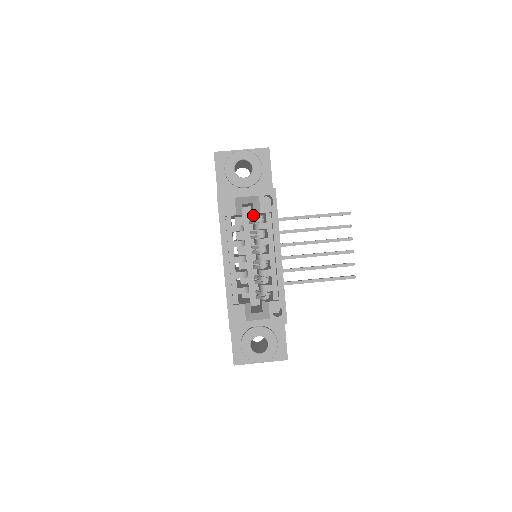
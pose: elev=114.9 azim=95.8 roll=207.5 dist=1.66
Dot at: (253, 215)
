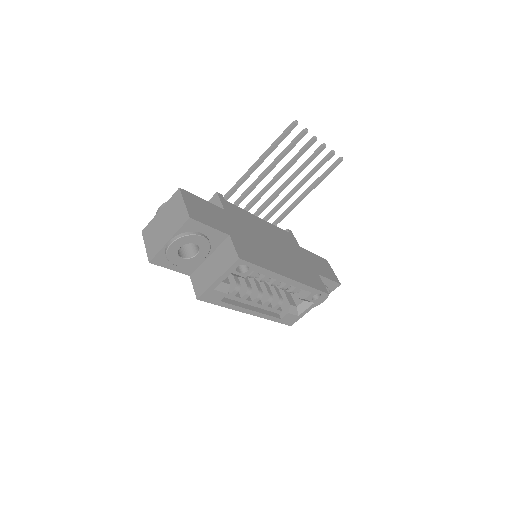
Dot at: occluded
